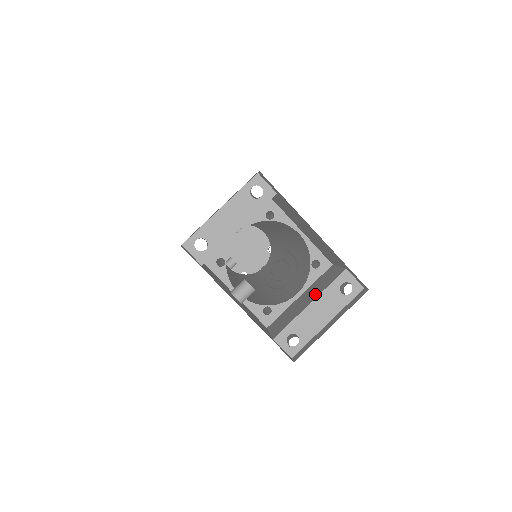
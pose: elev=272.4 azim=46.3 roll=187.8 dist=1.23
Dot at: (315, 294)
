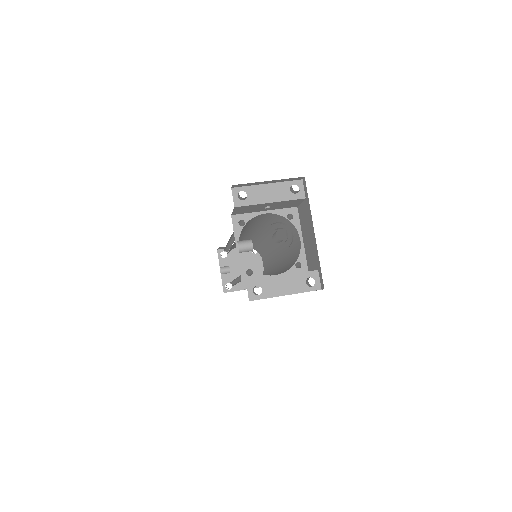
Dot at: occluded
